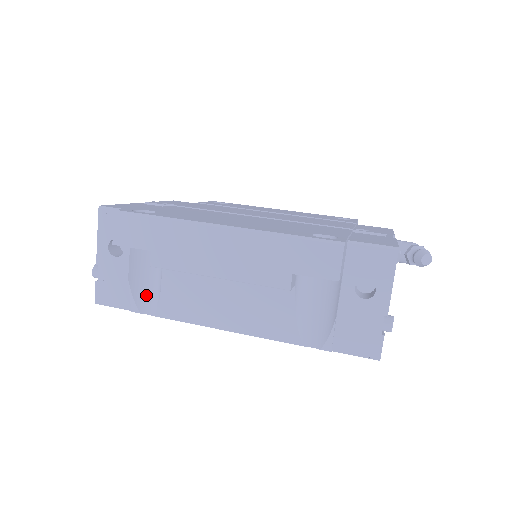
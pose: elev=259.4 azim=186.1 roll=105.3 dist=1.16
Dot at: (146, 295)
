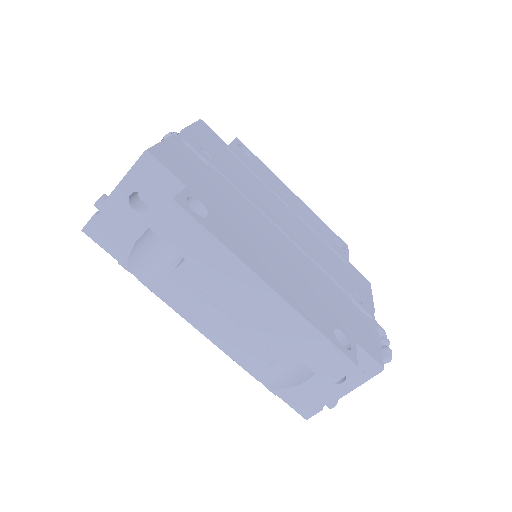
Dot at: (143, 260)
